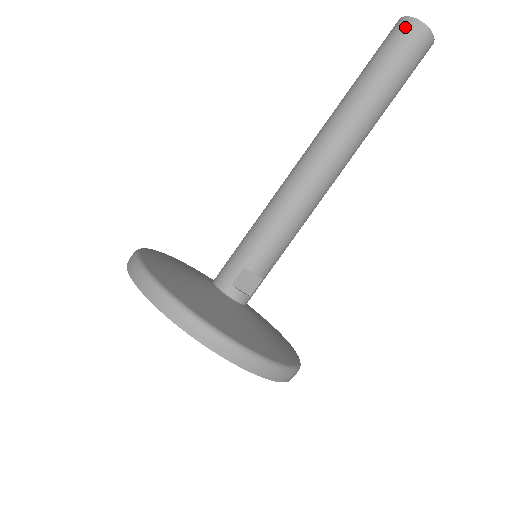
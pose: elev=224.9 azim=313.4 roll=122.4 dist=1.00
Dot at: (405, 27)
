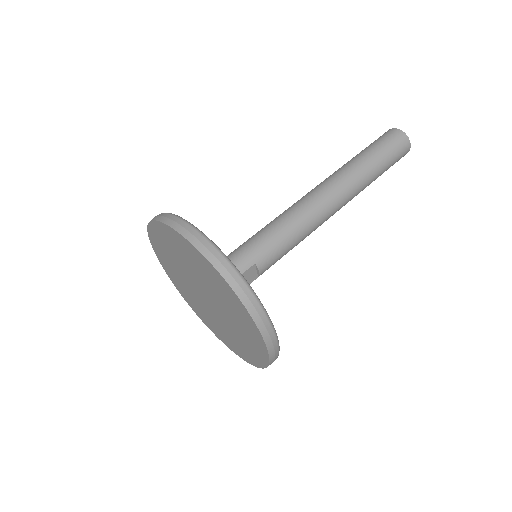
Dot at: (400, 137)
